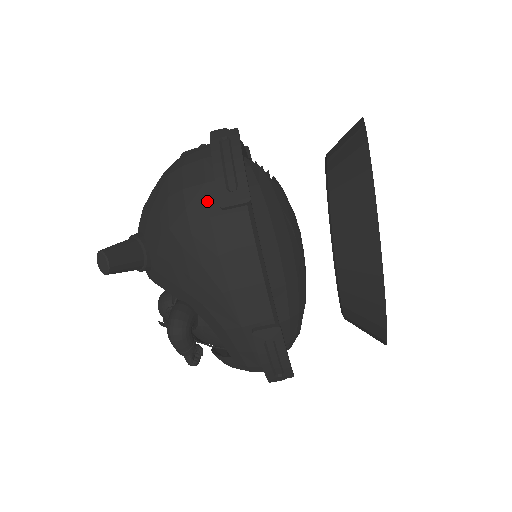
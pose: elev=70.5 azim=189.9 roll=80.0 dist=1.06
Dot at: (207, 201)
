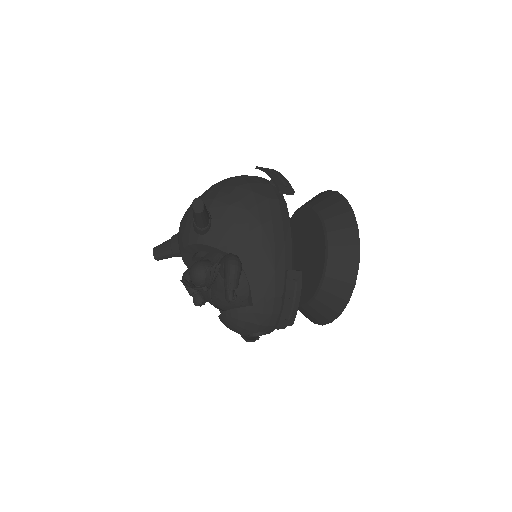
Dot at: (265, 191)
